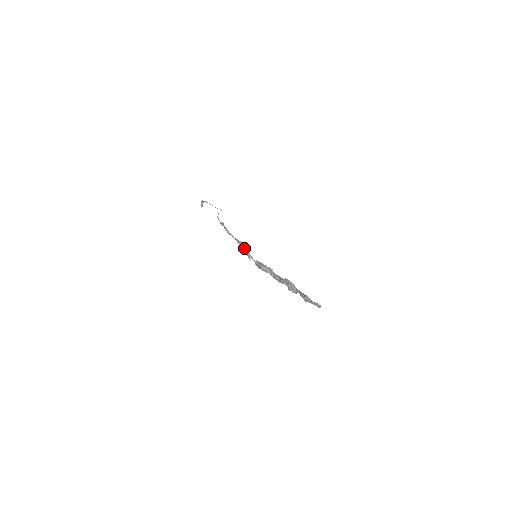
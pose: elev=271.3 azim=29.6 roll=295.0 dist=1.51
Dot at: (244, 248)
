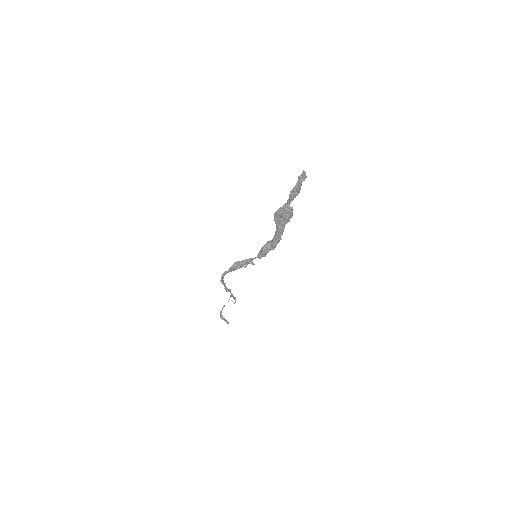
Dot at: (239, 262)
